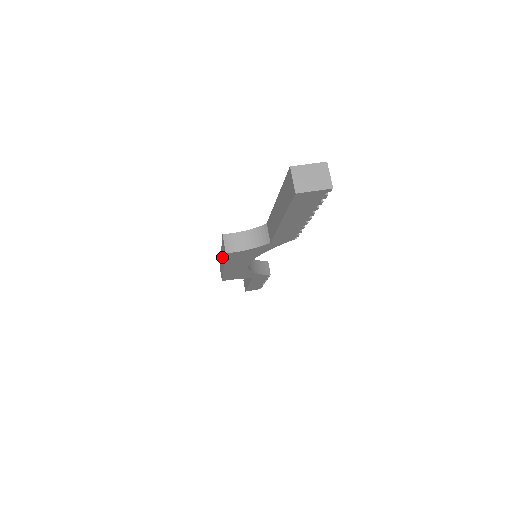
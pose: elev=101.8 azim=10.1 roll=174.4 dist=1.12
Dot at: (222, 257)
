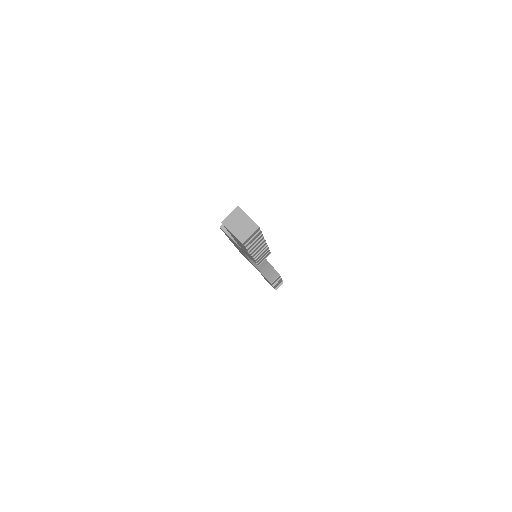
Dot at: occluded
